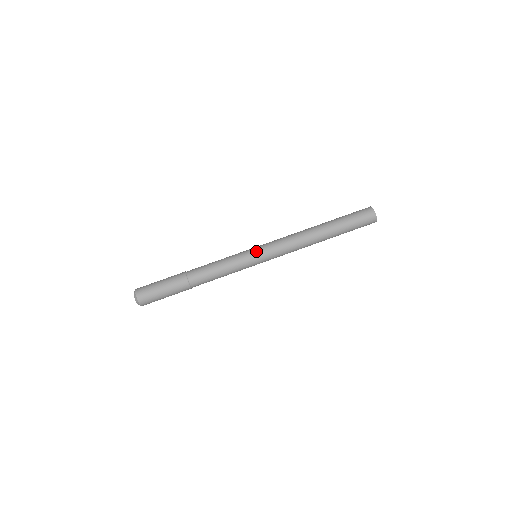
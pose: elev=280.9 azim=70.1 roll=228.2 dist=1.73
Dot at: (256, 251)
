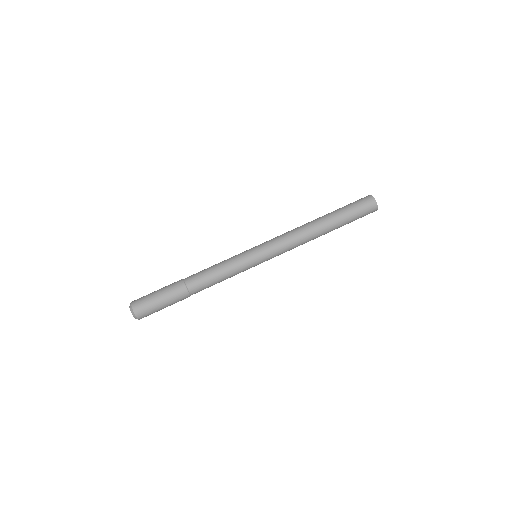
Dot at: (254, 247)
